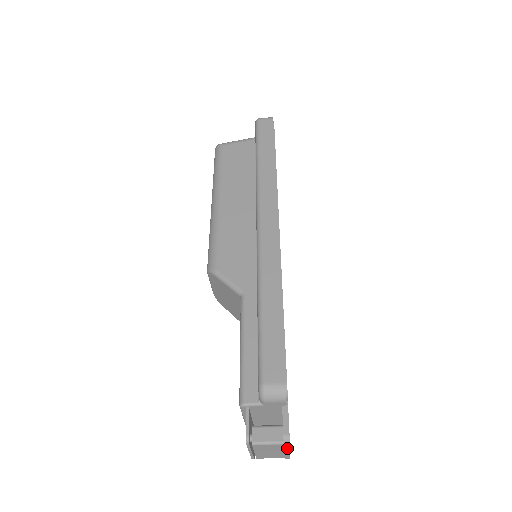
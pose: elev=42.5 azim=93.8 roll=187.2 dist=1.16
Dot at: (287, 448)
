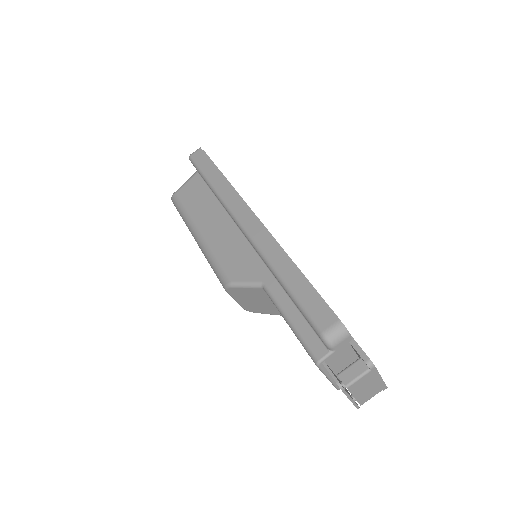
Dot at: (377, 374)
